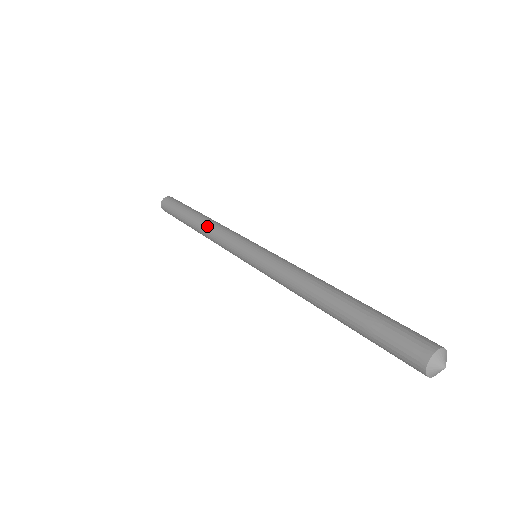
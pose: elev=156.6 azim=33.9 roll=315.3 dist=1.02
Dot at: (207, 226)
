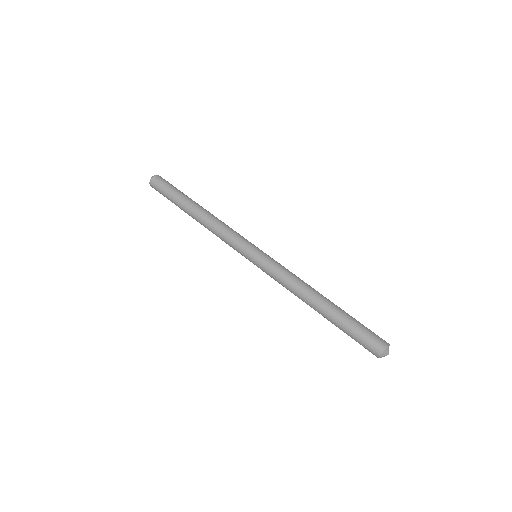
Dot at: (208, 223)
